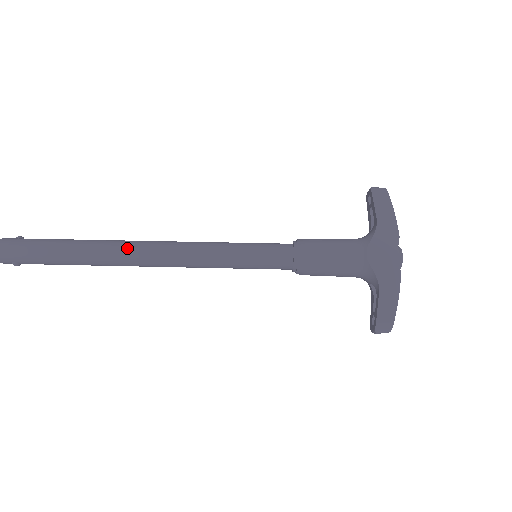
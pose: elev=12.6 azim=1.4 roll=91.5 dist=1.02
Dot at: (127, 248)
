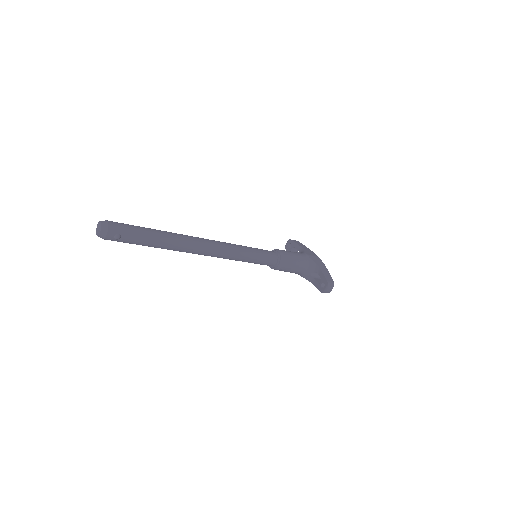
Dot at: (193, 237)
